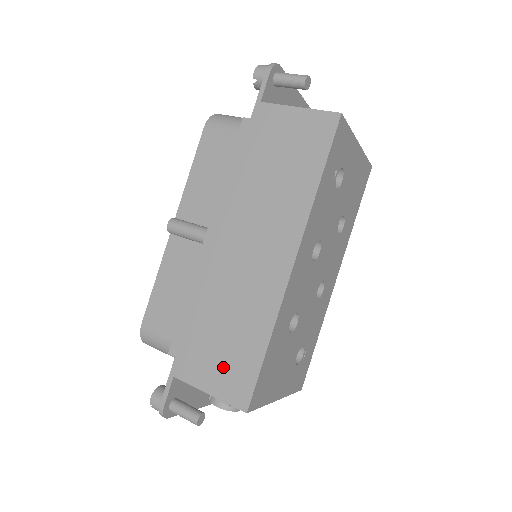
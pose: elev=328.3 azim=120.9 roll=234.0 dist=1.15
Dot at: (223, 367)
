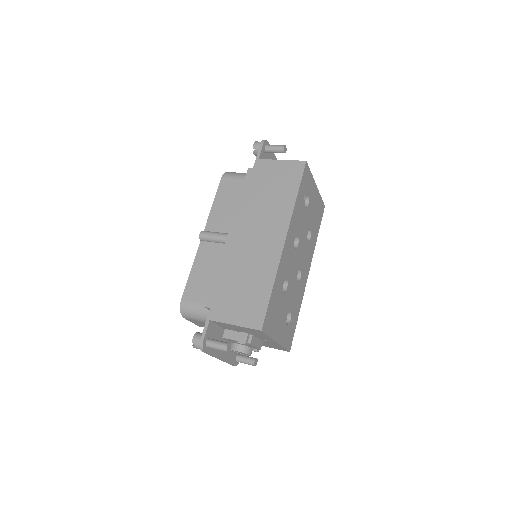
Dot at: (244, 307)
